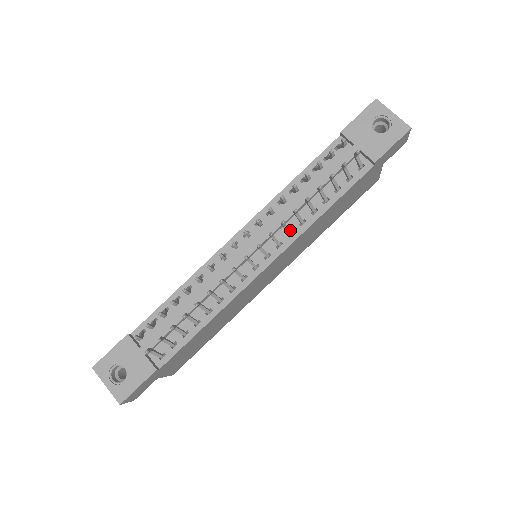
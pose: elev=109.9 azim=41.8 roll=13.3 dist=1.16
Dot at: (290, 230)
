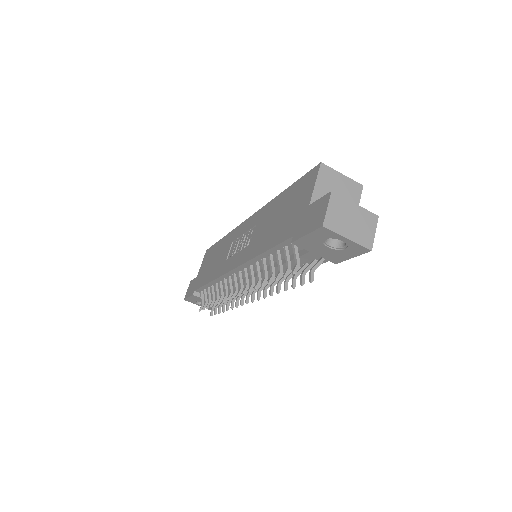
Dot at: occluded
